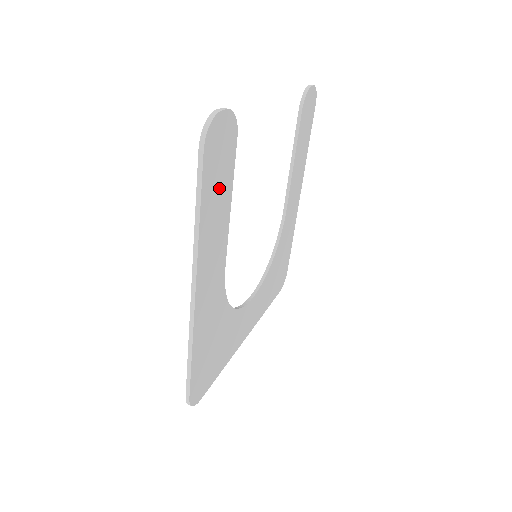
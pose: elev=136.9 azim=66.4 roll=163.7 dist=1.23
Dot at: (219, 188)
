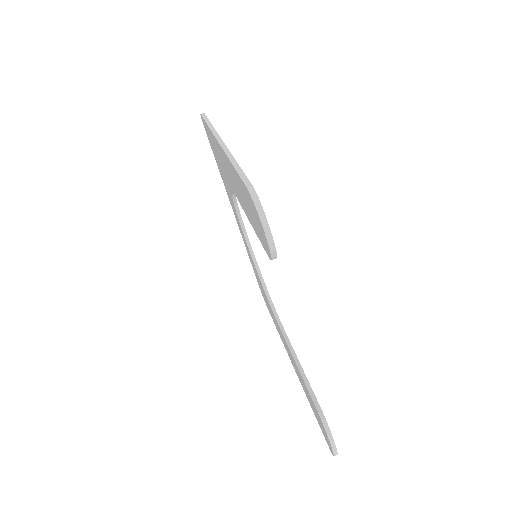
Dot at: occluded
